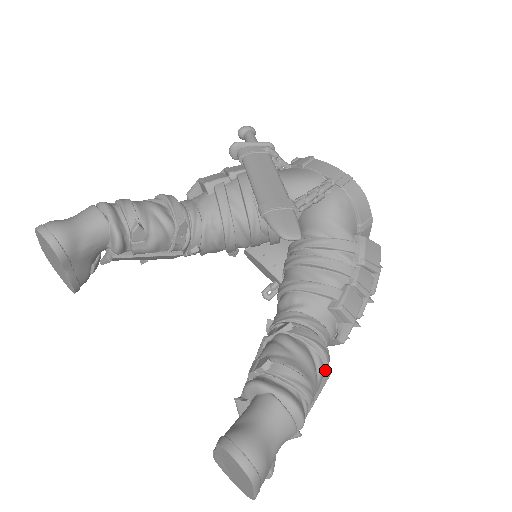
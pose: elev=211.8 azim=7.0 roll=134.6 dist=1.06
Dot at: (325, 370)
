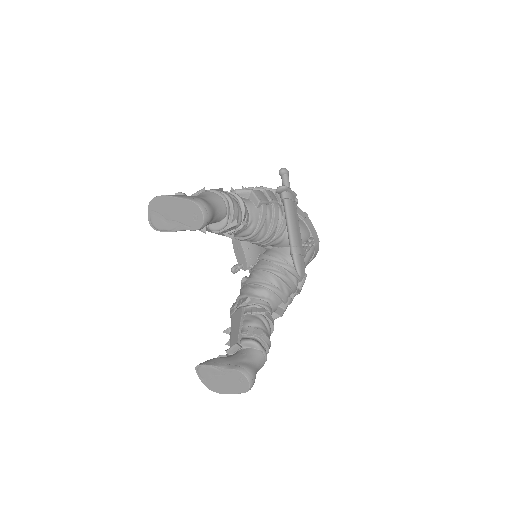
Dot at: occluded
